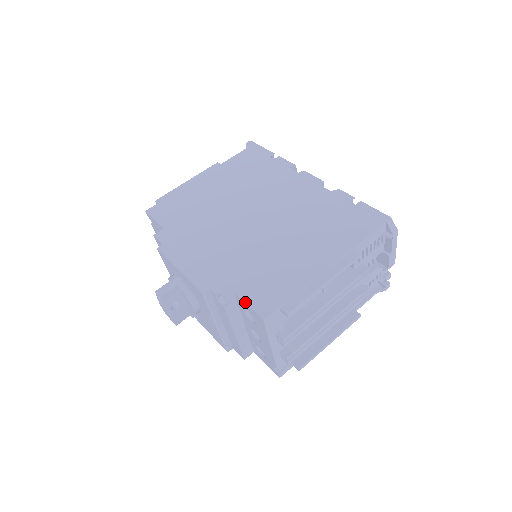
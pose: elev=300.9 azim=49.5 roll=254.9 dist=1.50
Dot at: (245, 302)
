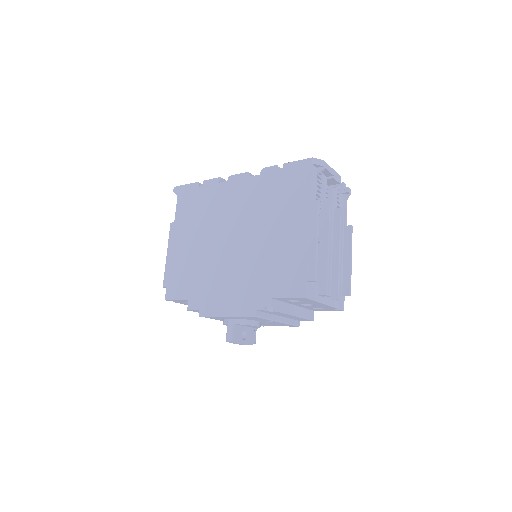
Dot at: (284, 298)
